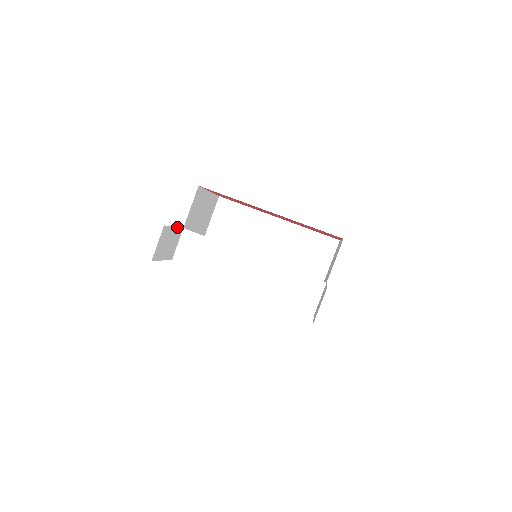
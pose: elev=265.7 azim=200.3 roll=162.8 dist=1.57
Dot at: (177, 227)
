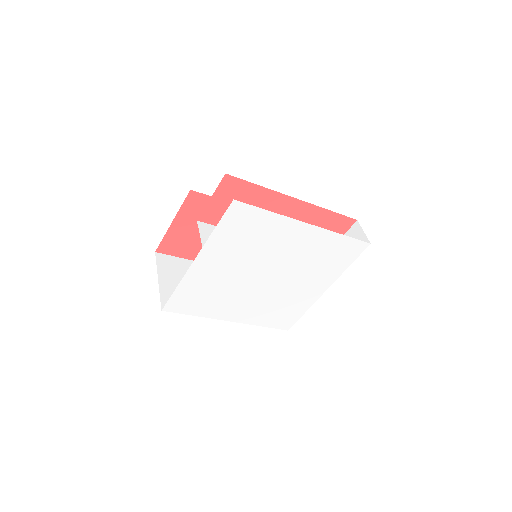
Dot at: (205, 206)
